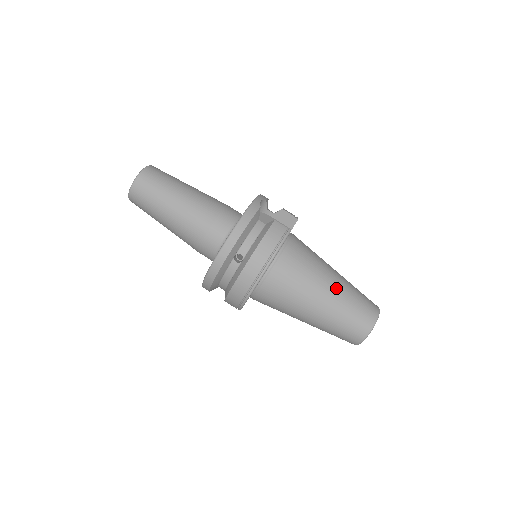
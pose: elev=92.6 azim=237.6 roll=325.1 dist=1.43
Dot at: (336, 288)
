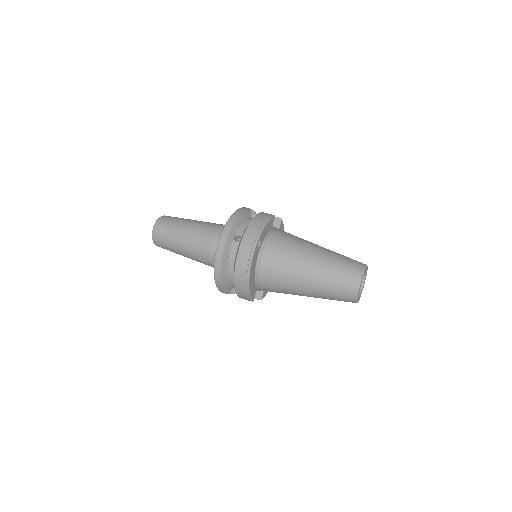
Dot at: (322, 250)
